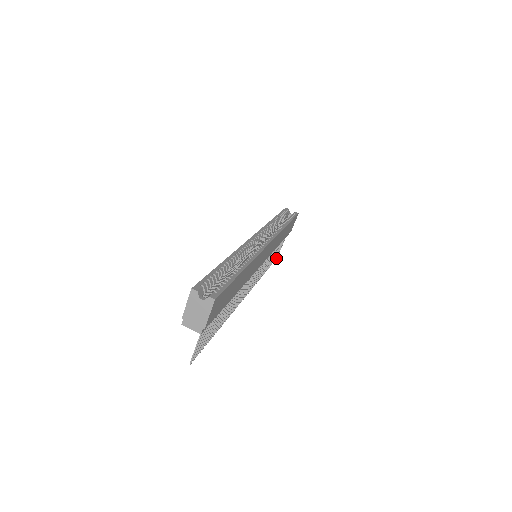
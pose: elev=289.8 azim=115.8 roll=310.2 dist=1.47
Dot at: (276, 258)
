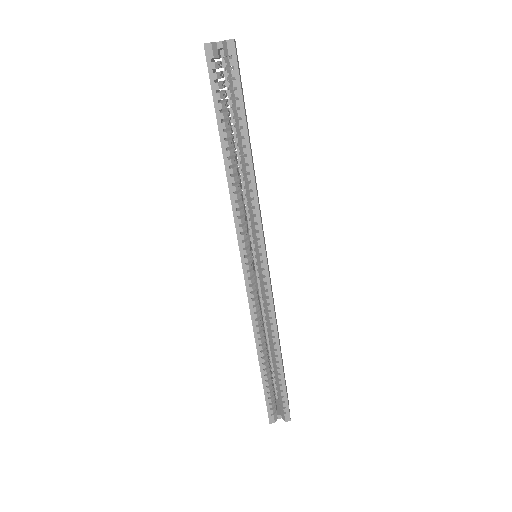
Dot at: occluded
